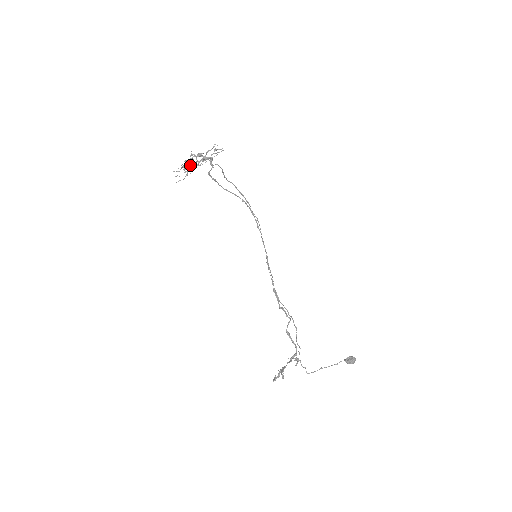
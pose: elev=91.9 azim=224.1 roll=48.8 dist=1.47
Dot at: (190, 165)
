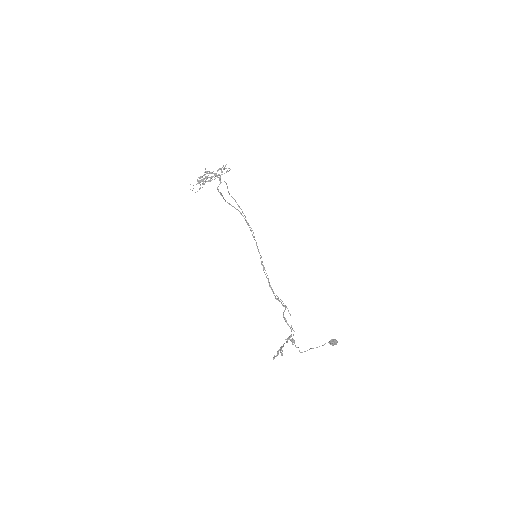
Dot at: (203, 180)
